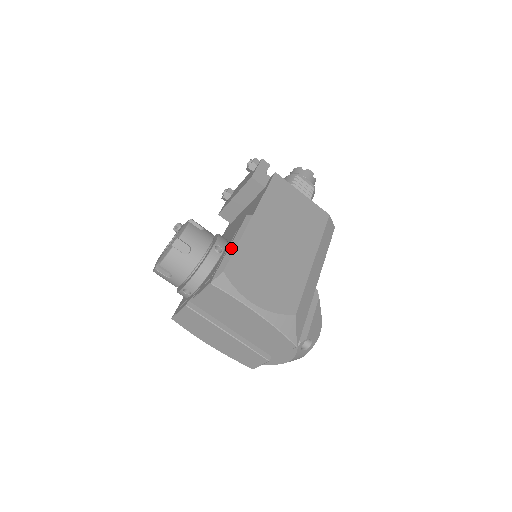
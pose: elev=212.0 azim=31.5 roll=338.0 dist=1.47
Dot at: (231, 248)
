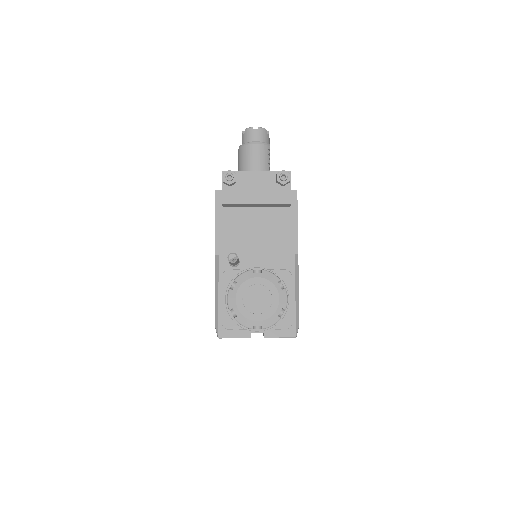
Dot at: (297, 298)
